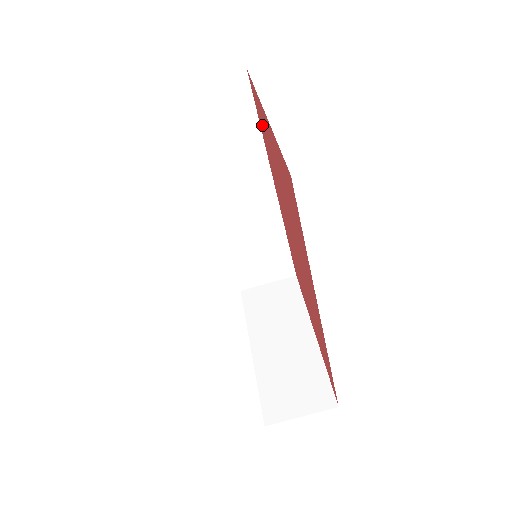
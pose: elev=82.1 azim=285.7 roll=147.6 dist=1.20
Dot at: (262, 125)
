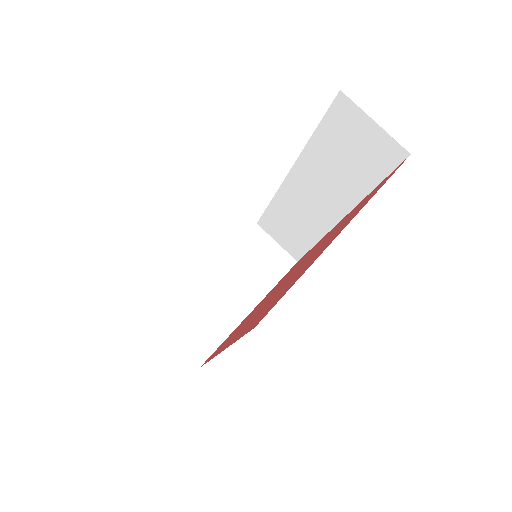
Dot at: (363, 202)
